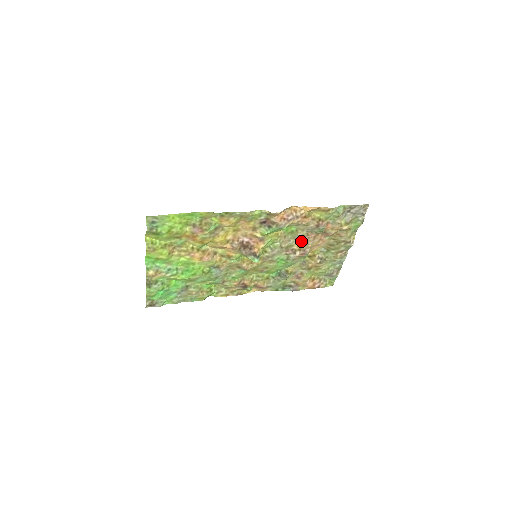
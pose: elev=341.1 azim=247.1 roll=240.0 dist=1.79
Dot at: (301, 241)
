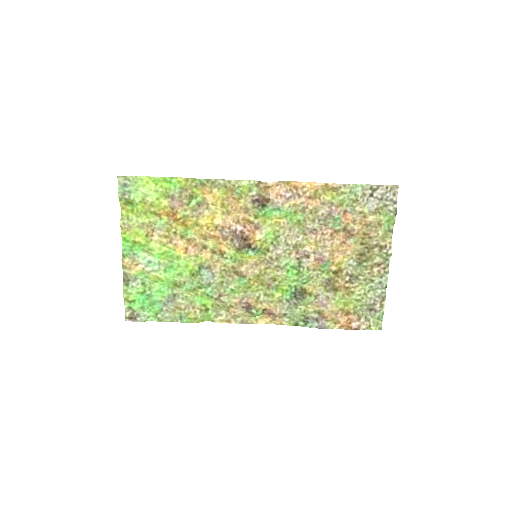
Dot at: (313, 238)
